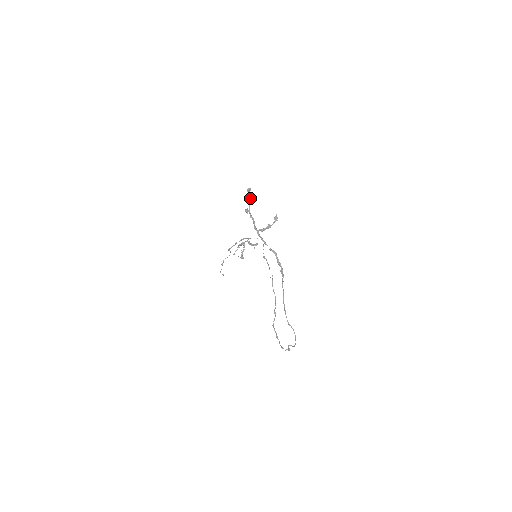
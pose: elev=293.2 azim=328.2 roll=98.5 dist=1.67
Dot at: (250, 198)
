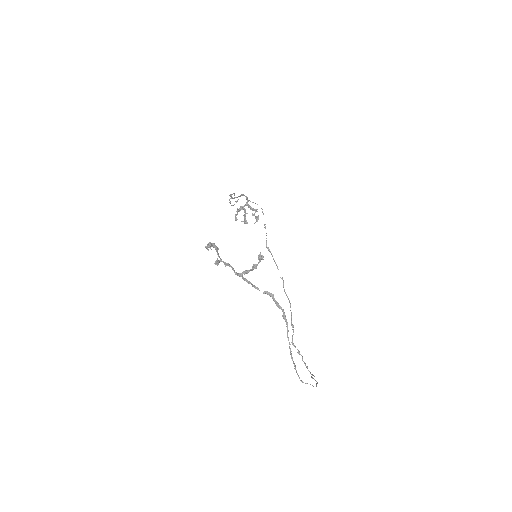
Dot at: (215, 249)
